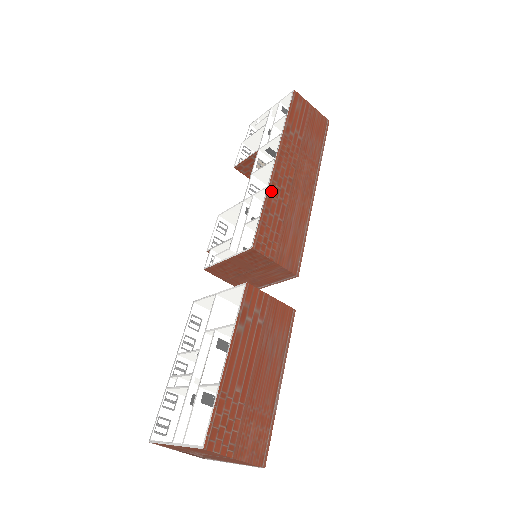
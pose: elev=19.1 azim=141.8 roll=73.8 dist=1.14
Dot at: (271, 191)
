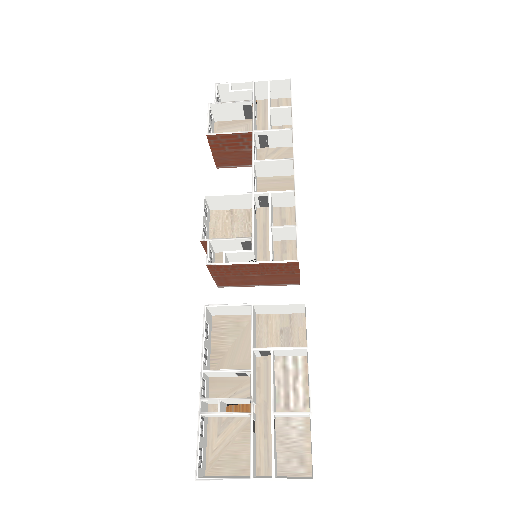
Dot at: (296, 196)
